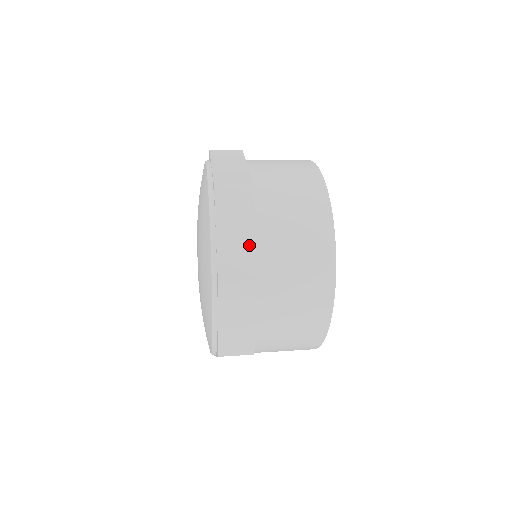
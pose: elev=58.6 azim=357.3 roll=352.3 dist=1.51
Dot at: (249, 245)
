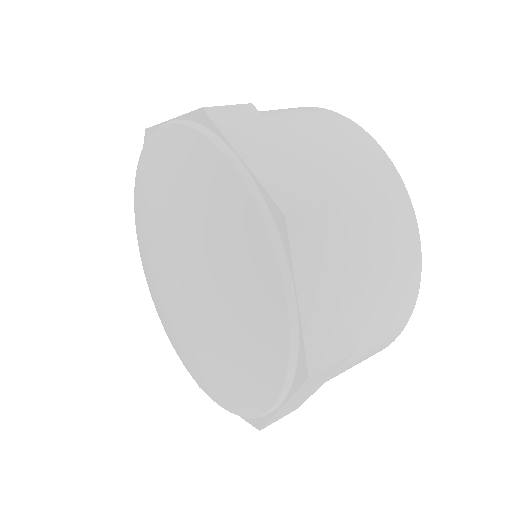
Dot at: (293, 165)
